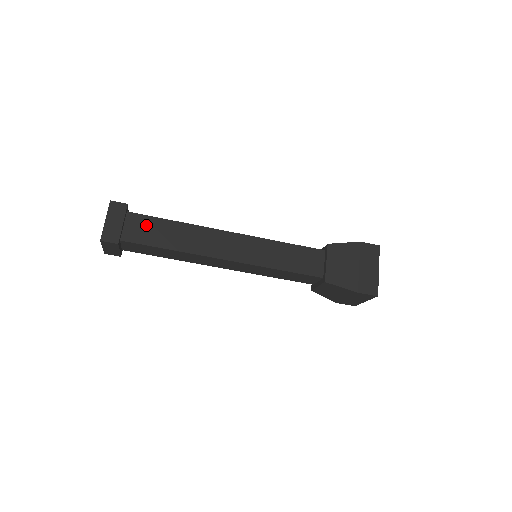
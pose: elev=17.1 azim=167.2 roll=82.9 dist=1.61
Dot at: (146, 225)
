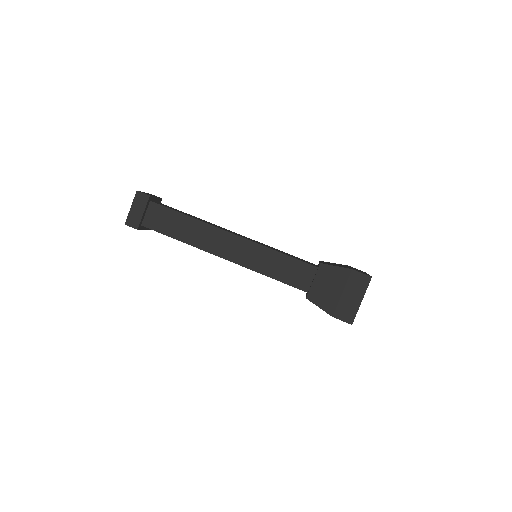
Dot at: (163, 215)
